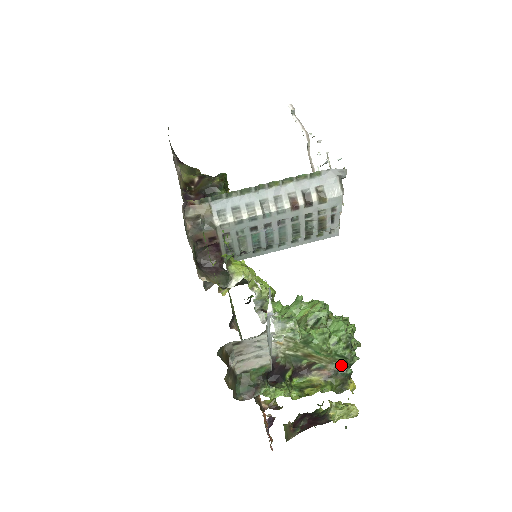
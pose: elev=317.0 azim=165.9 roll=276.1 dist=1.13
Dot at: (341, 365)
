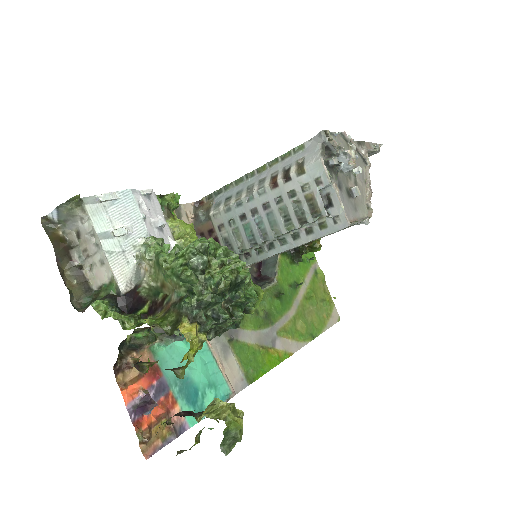
Dot at: (181, 294)
